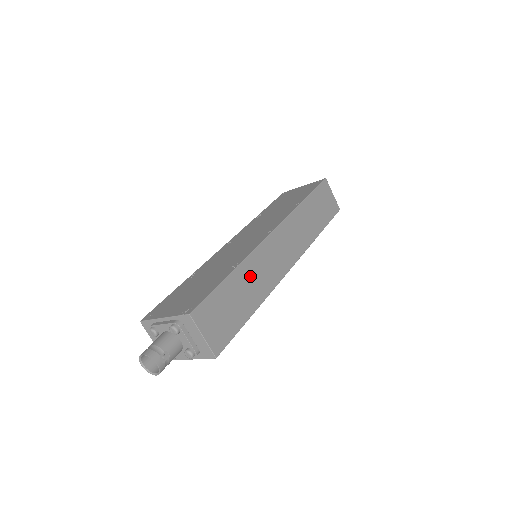
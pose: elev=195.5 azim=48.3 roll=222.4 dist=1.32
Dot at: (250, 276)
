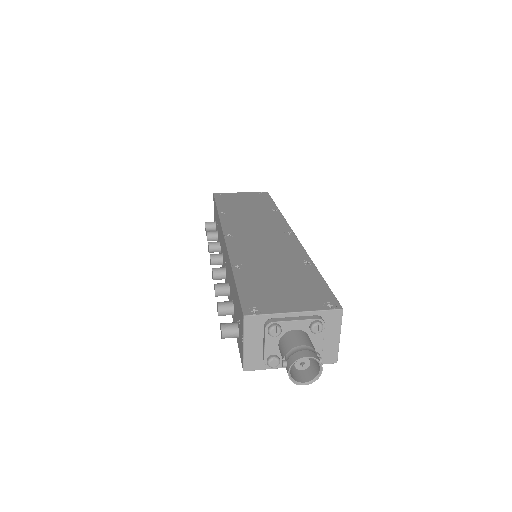
Dot at: occluded
